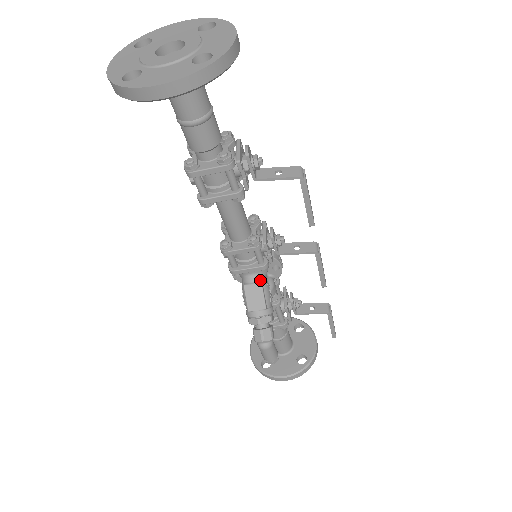
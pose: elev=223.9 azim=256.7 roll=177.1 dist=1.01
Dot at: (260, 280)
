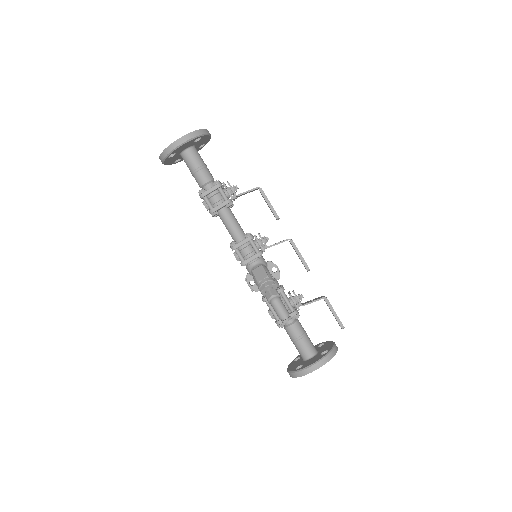
Dot at: (261, 265)
